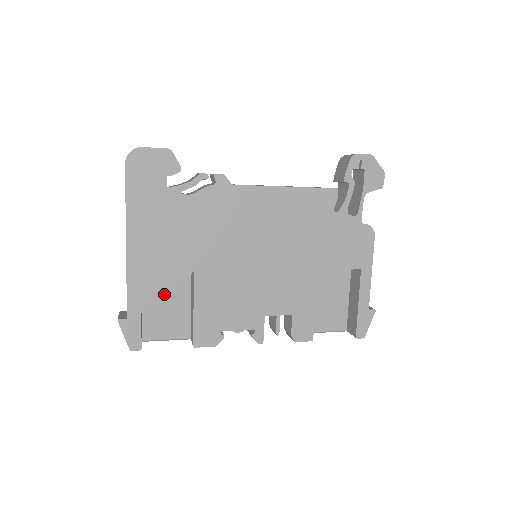
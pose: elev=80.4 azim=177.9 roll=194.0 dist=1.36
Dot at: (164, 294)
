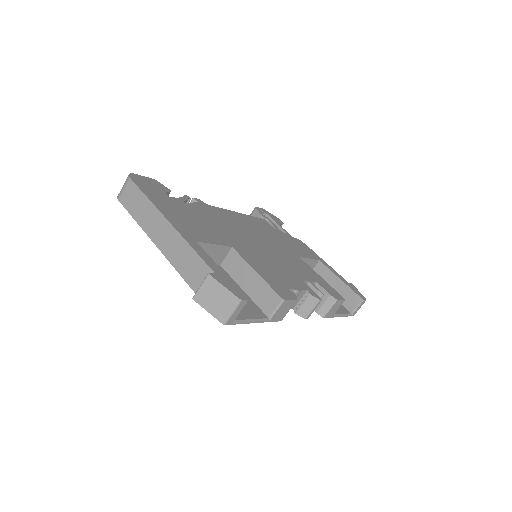
Dot at: occluded
